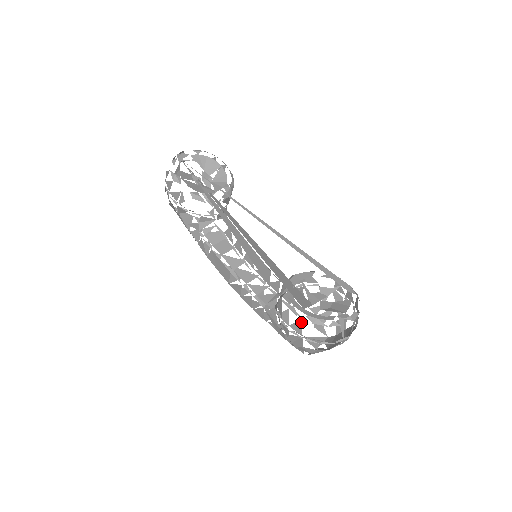
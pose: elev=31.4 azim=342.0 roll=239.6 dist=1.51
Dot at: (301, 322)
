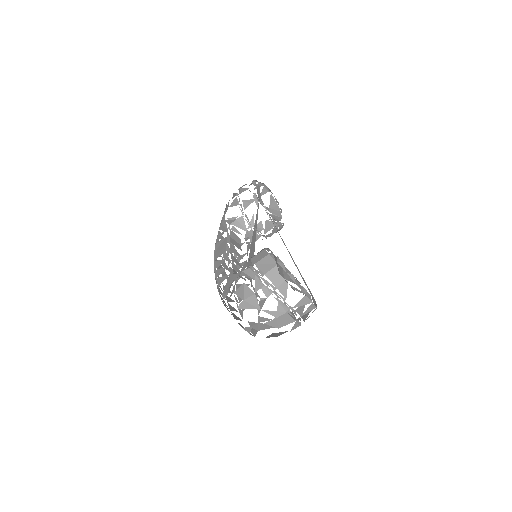
Dot at: (241, 320)
